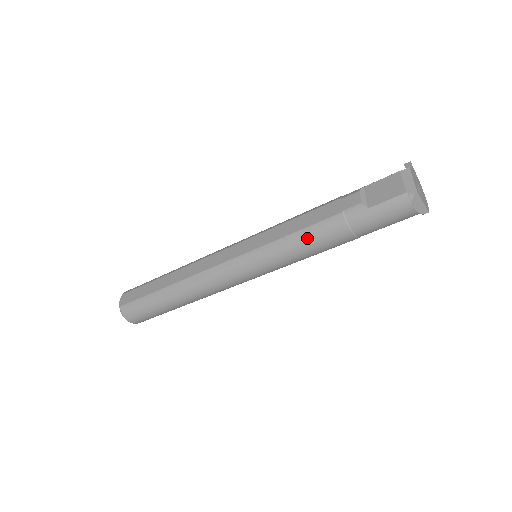
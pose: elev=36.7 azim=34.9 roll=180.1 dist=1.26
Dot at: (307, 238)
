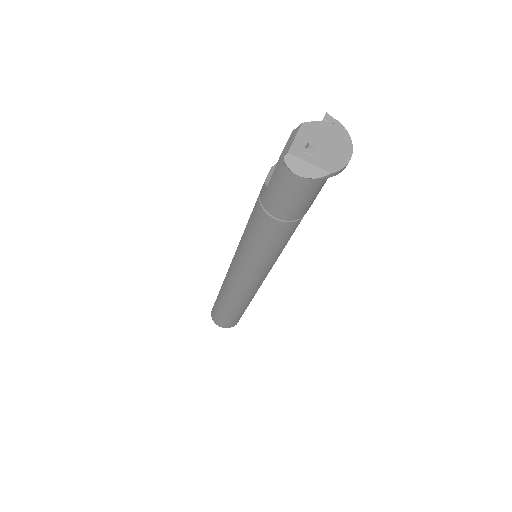
Dot at: (251, 231)
